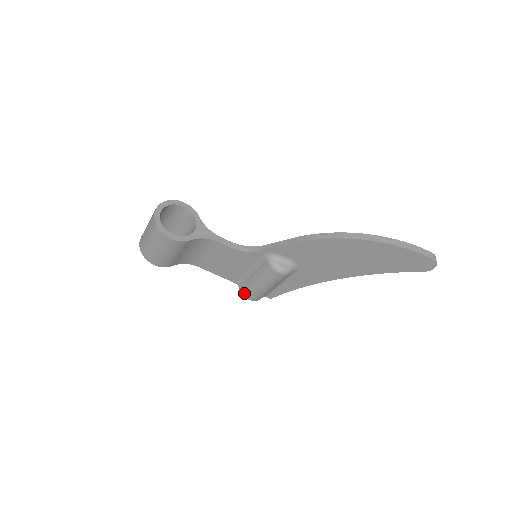
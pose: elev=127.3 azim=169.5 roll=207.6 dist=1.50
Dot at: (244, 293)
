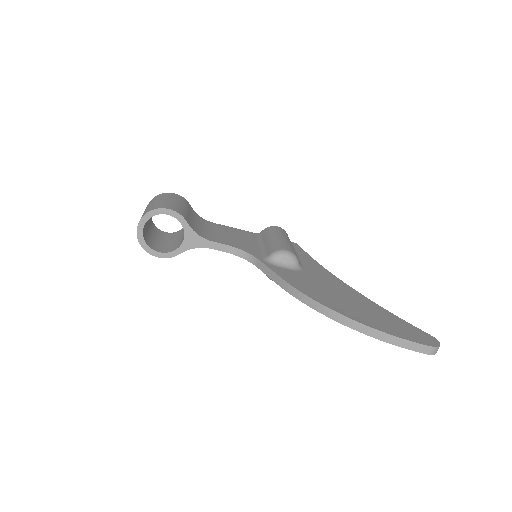
Dot at: occluded
